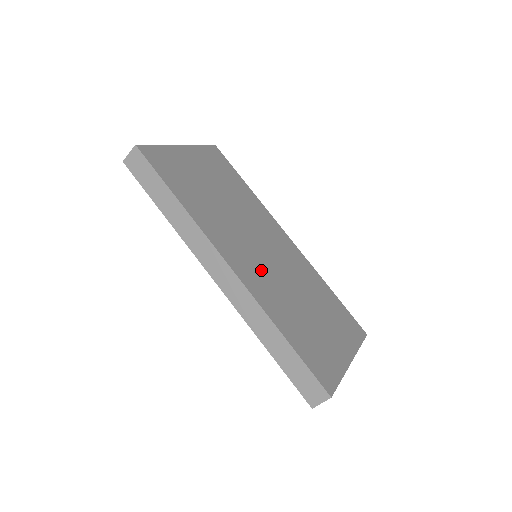
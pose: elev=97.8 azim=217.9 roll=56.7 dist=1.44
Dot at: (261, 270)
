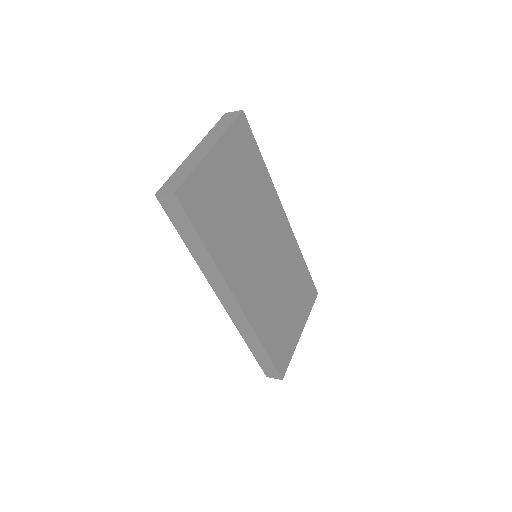
Dot at: (259, 286)
